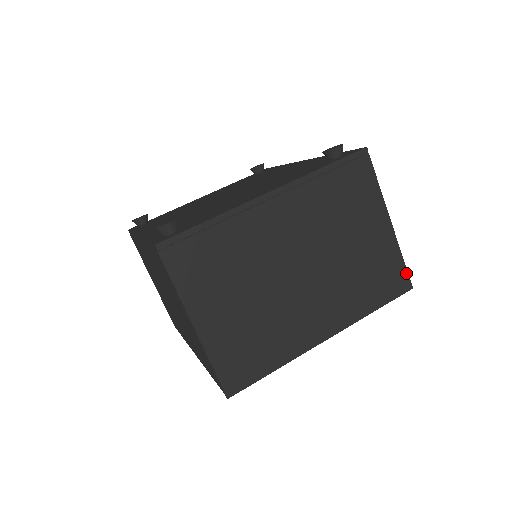
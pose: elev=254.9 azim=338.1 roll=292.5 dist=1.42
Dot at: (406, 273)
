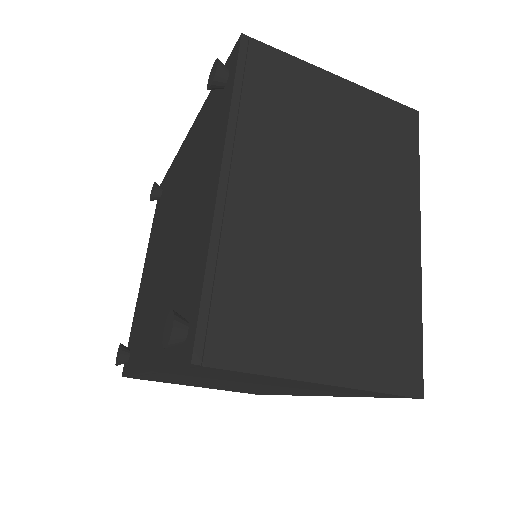
Dot at: (400, 105)
